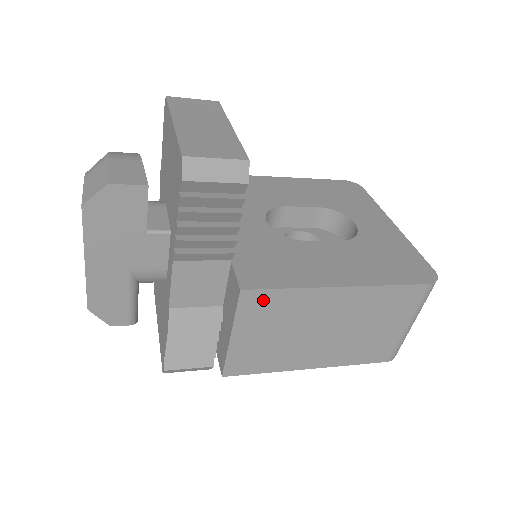
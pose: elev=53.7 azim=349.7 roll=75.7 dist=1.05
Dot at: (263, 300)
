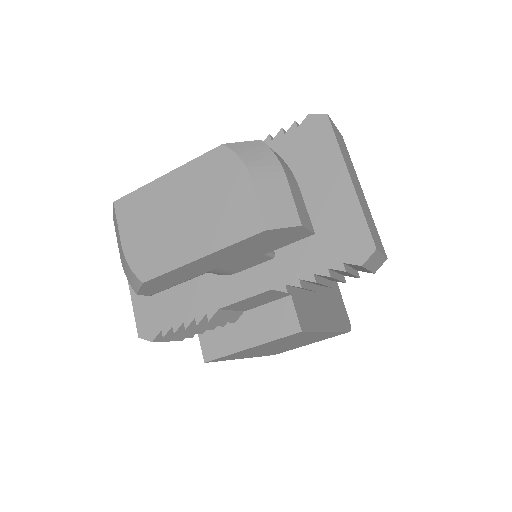
Dot at: (298, 335)
